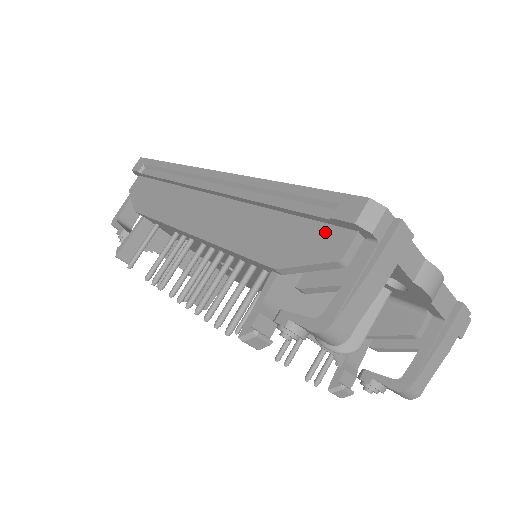
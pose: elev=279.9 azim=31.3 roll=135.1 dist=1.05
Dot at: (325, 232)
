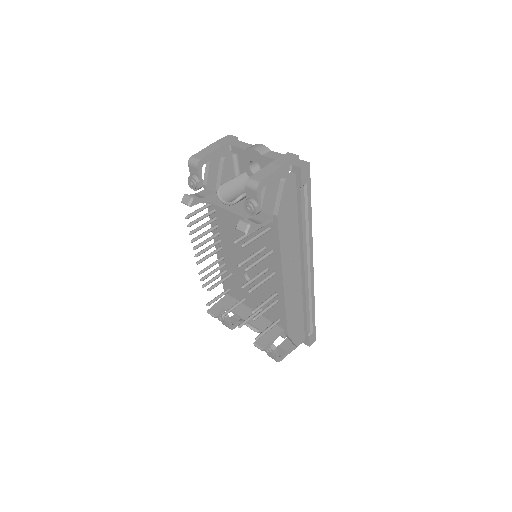
Dot at: occluded
